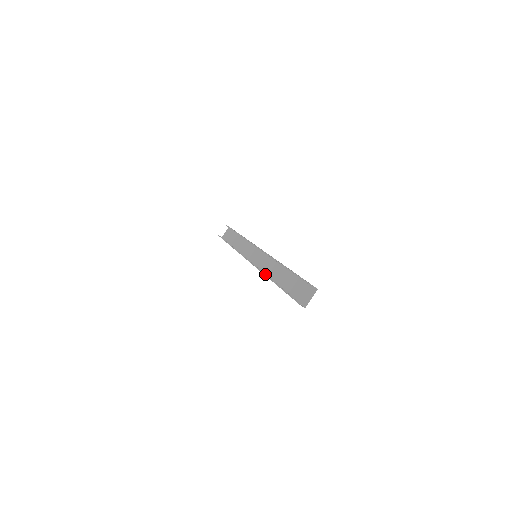
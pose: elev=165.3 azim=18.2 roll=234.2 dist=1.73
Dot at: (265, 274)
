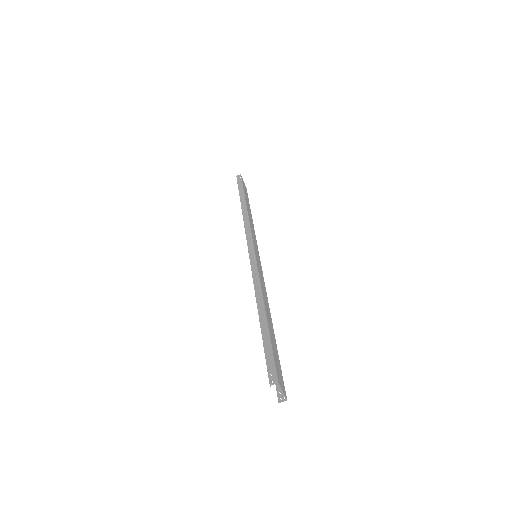
Dot at: occluded
